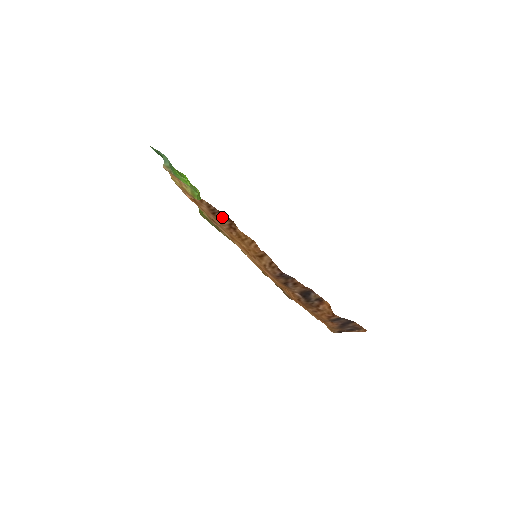
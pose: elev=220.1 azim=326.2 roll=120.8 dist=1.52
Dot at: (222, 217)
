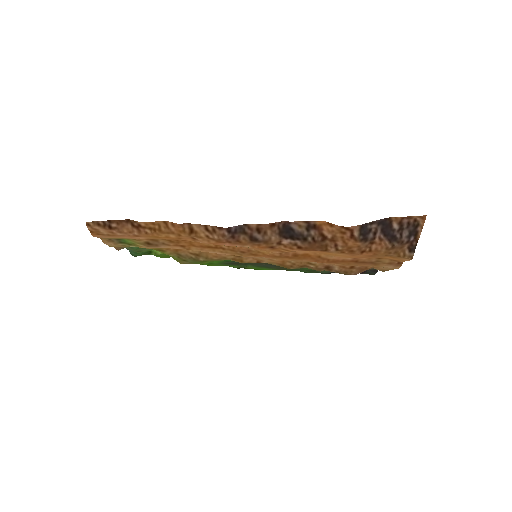
Dot at: (119, 225)
